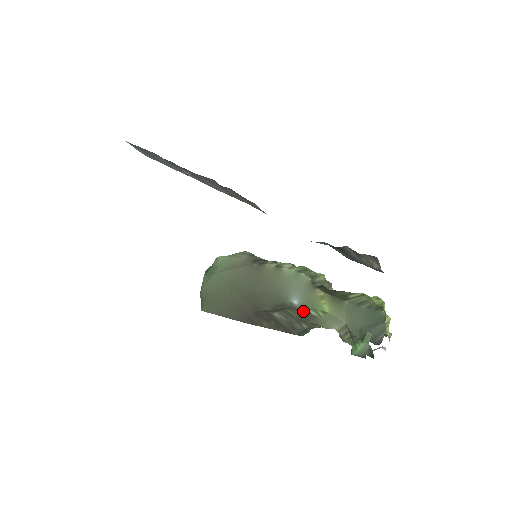
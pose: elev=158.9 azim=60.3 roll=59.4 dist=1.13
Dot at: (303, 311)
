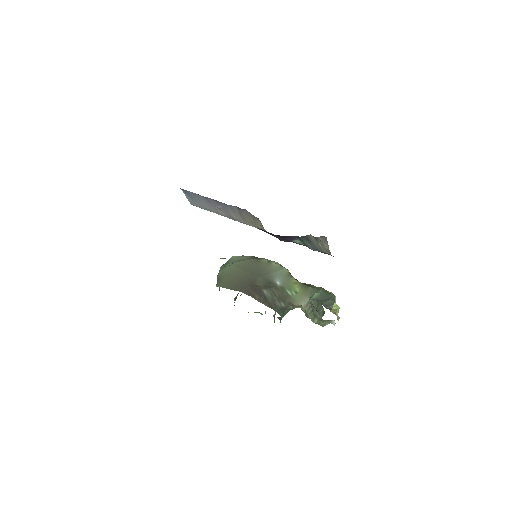
Dot at: (282, 290)
